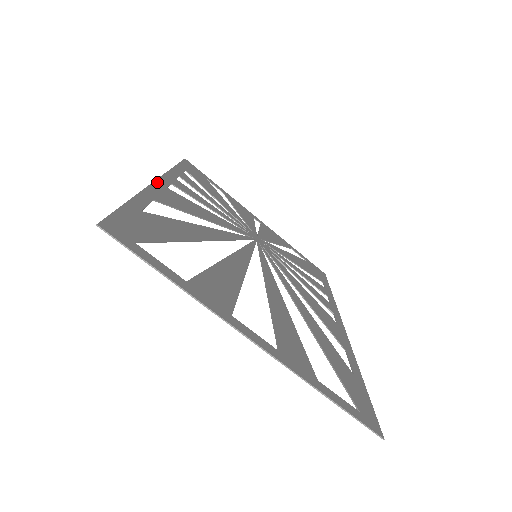
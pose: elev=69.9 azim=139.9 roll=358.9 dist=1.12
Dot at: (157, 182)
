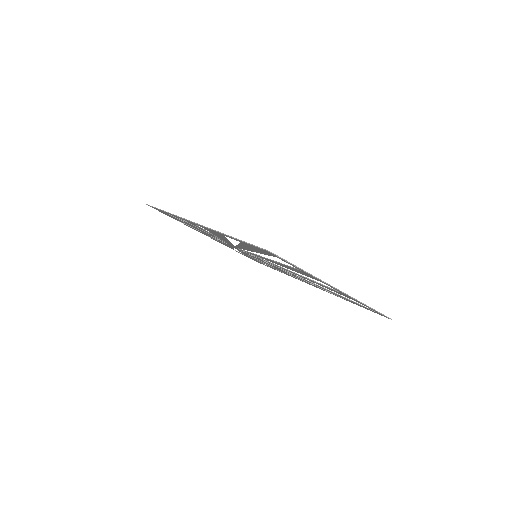
Dot at: (198, 224)
